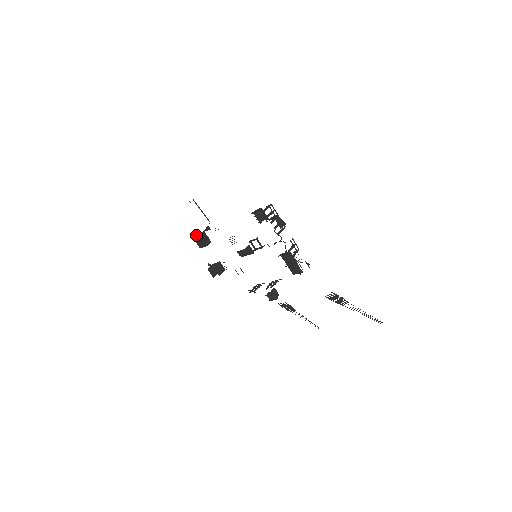
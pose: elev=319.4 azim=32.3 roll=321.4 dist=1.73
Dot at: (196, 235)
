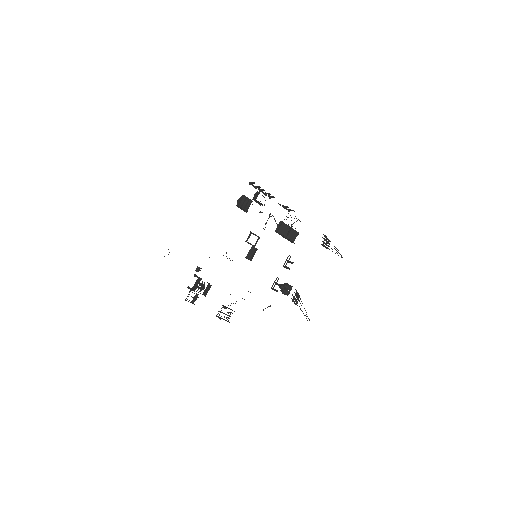
Dot at: (191, 289)
